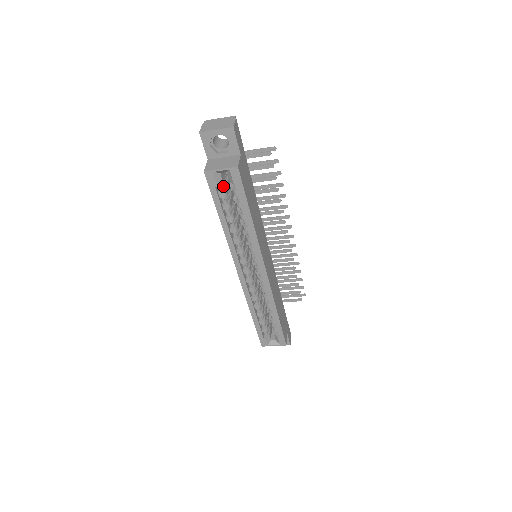
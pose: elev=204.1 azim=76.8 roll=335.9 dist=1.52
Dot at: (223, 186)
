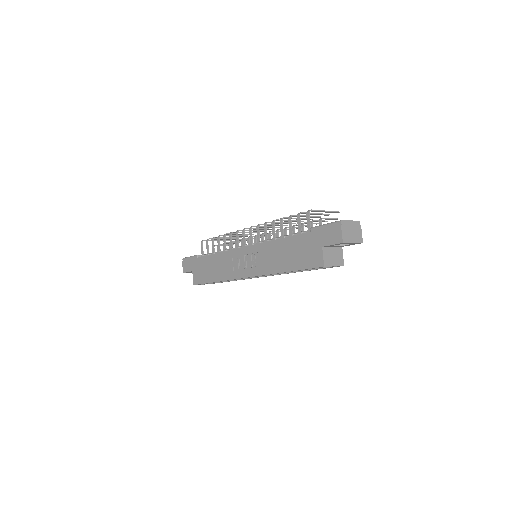
Dot at: occluded
